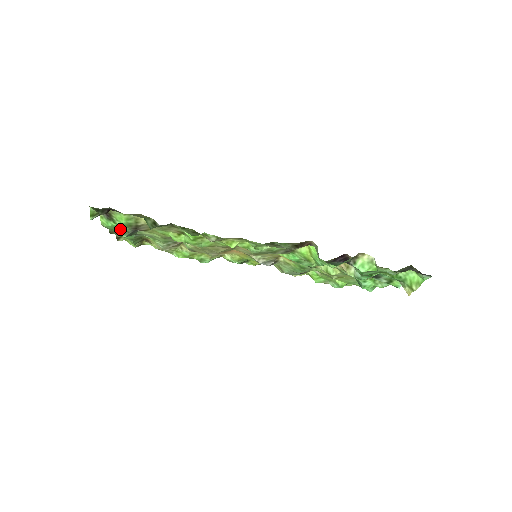
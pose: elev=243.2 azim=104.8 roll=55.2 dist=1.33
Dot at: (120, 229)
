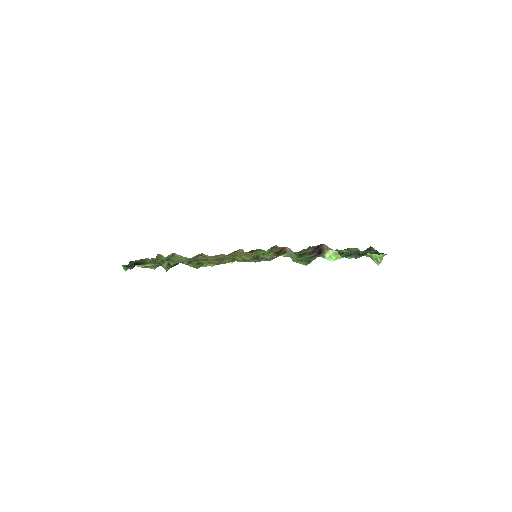
Dot at: (149, 266)
